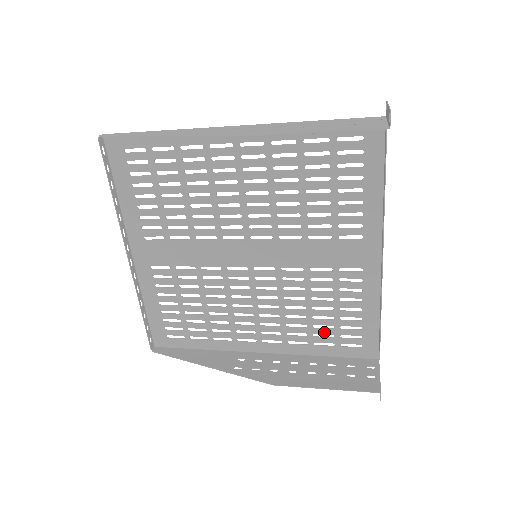
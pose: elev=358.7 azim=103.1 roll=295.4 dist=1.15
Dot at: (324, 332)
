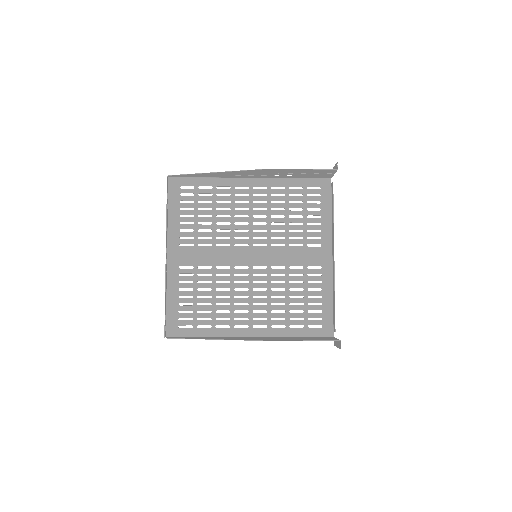
Dot at: (297, 316)
